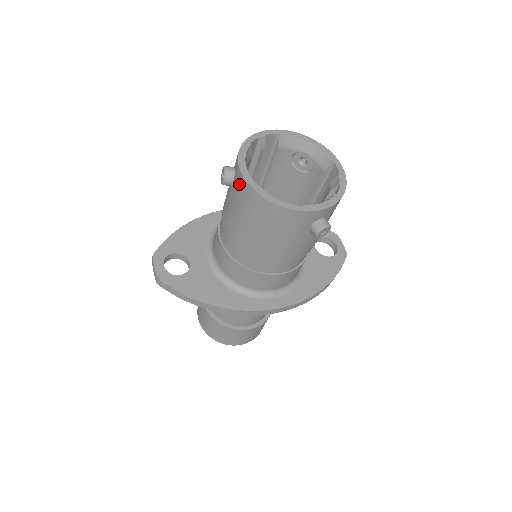
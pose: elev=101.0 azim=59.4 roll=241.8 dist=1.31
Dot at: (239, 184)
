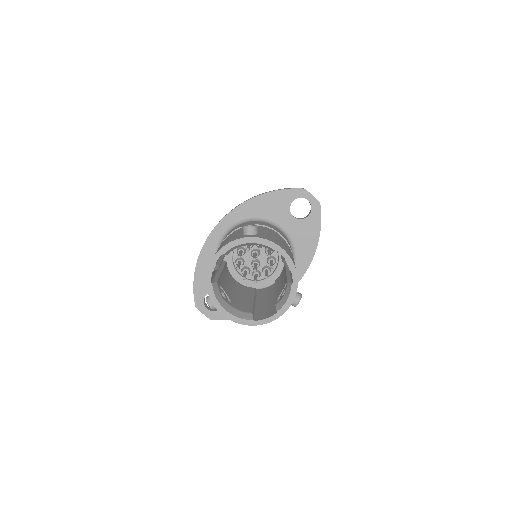
Dot at: occluded
